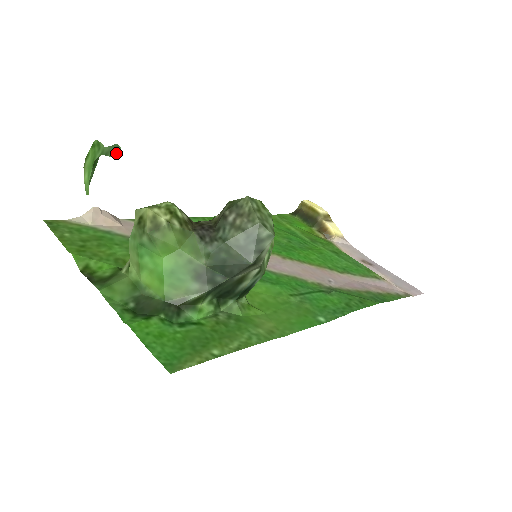
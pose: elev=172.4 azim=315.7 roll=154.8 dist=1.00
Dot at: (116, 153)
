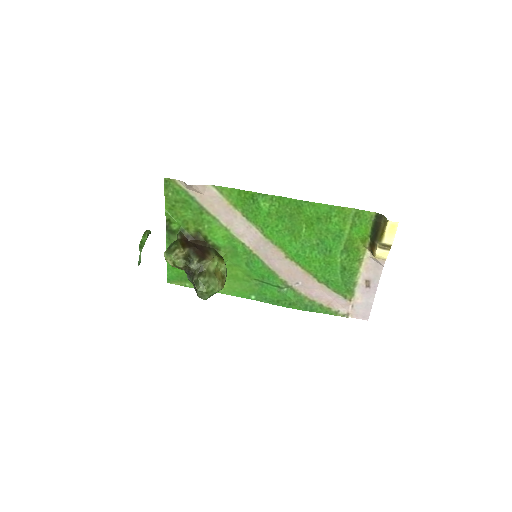
Dot at: (140, 262)
